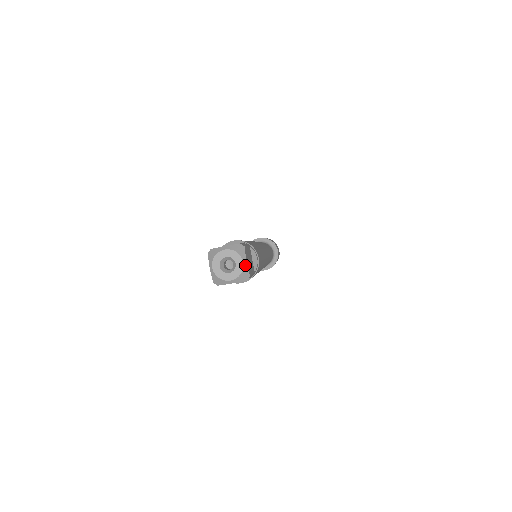
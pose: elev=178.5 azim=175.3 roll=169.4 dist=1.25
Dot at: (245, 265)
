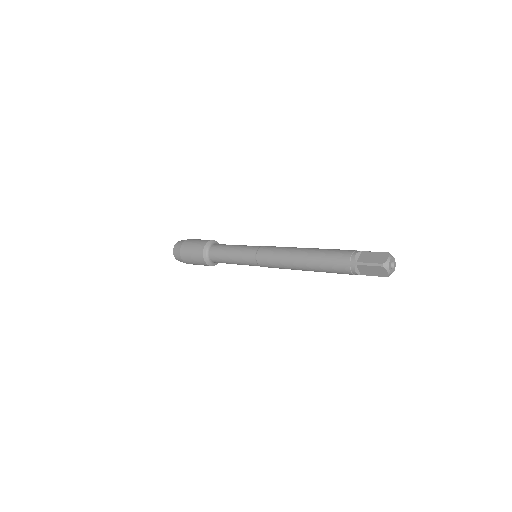
Dot at: occluded
